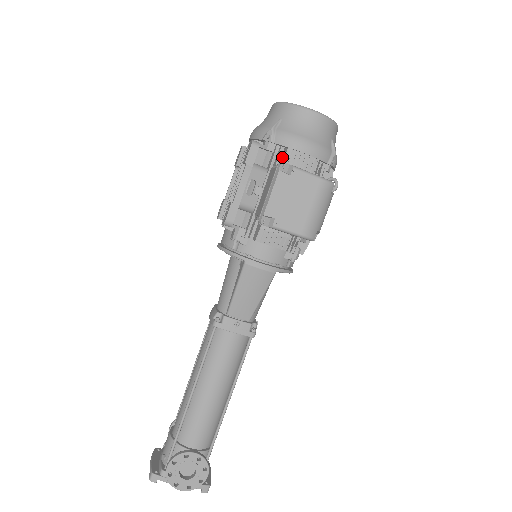
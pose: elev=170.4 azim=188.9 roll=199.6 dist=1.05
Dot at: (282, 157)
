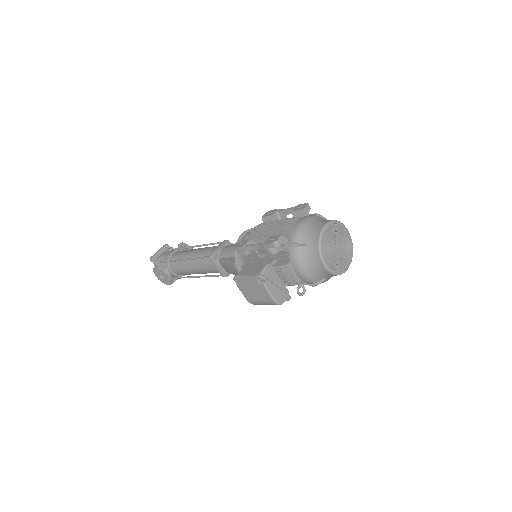
Dot at: (285, 260)
